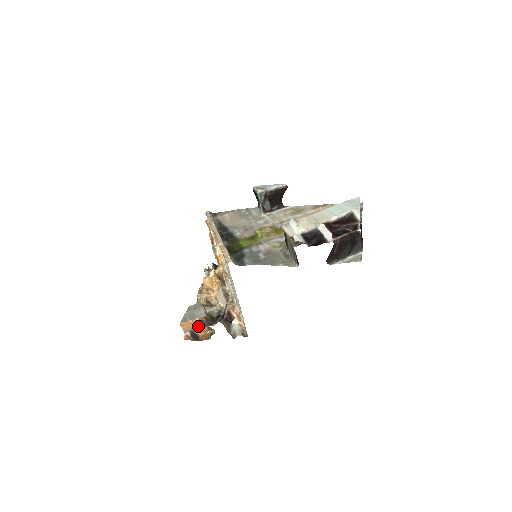
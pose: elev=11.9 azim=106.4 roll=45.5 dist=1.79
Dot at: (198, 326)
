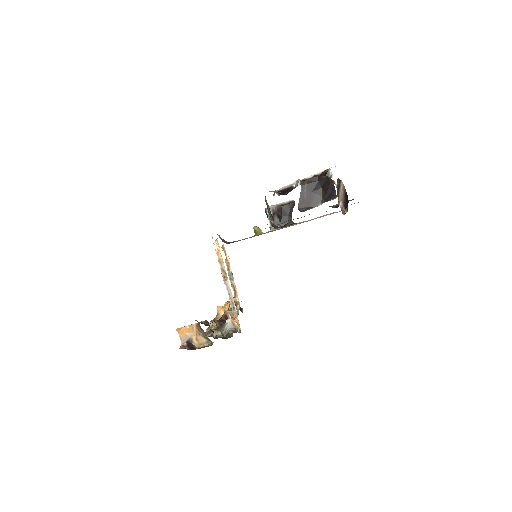
Dot at: (196, 336)
